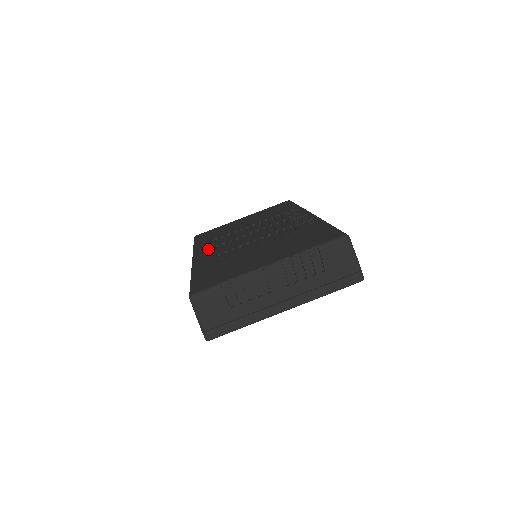
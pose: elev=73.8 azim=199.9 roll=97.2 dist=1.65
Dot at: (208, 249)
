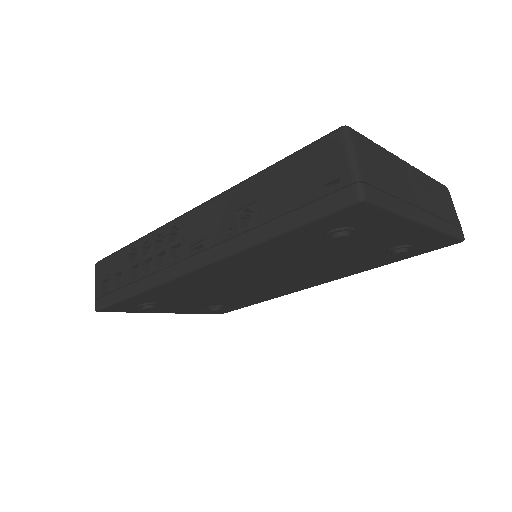
Dot at: occluded
